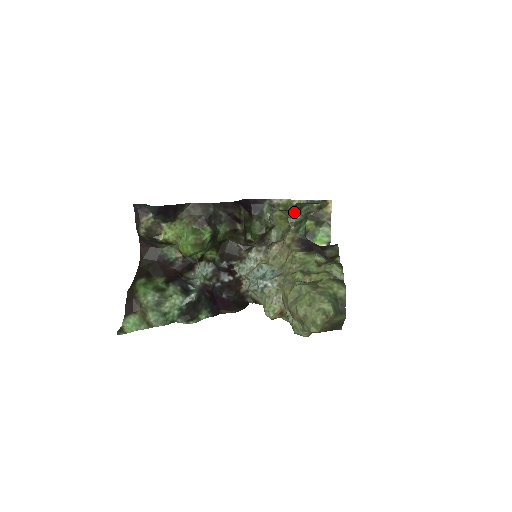
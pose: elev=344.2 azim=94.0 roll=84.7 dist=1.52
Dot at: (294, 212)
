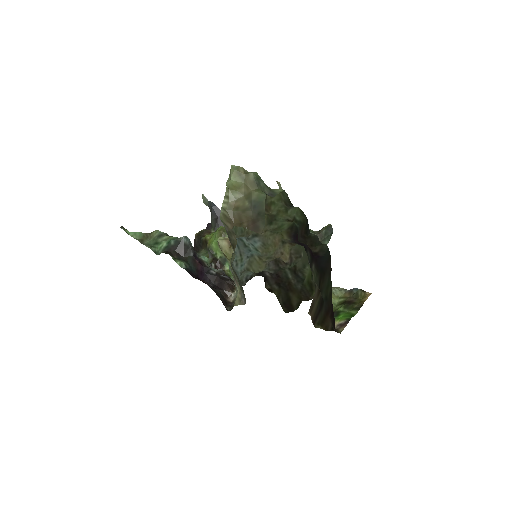
Dot at: occluded
